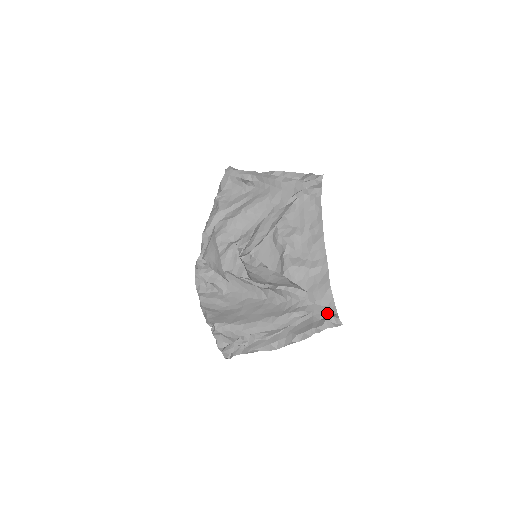
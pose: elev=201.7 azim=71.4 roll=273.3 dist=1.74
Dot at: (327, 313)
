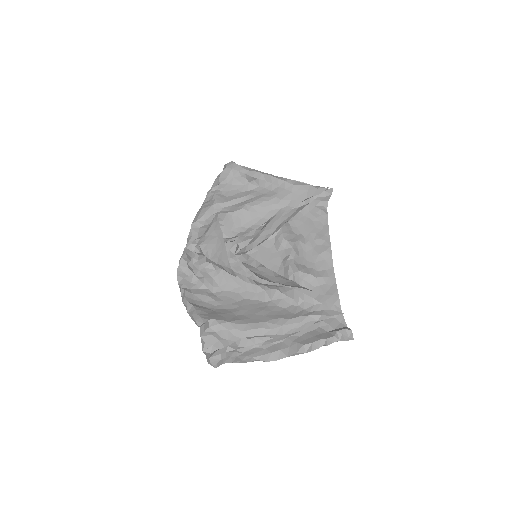
Dot at: (336, 325)
